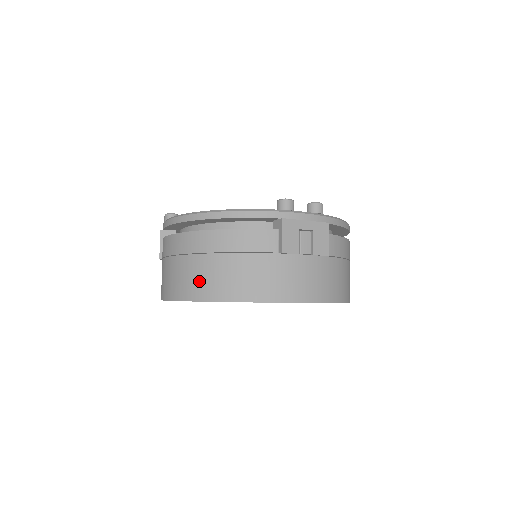
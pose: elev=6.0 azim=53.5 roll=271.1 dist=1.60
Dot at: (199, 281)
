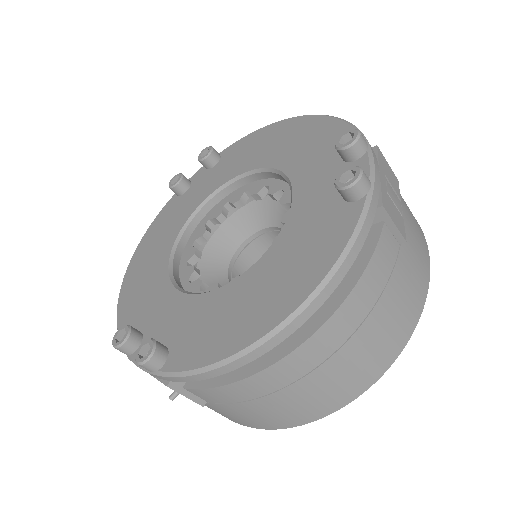
Dot at: (353, 376)
